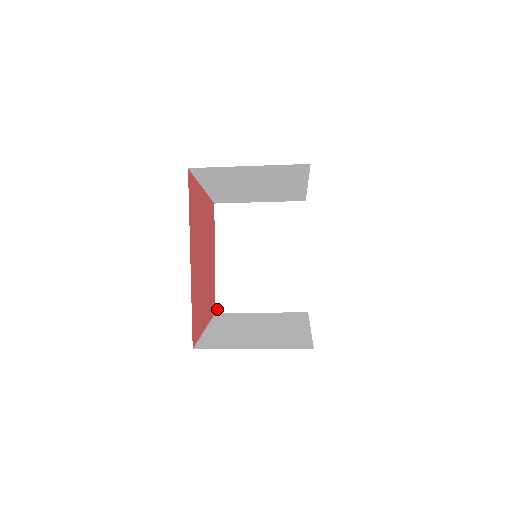
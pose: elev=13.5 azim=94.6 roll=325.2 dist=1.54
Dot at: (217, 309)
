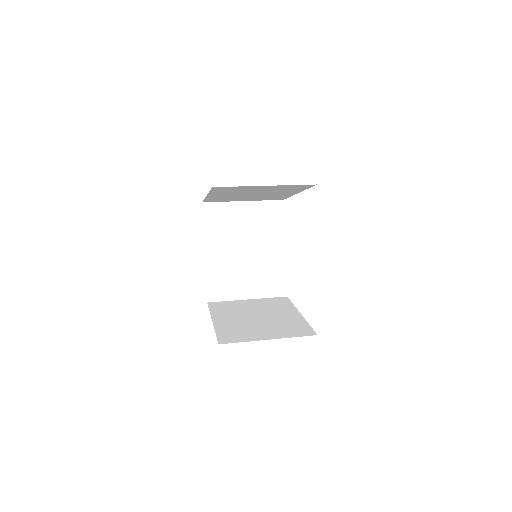
Dot at: (209, 299)
